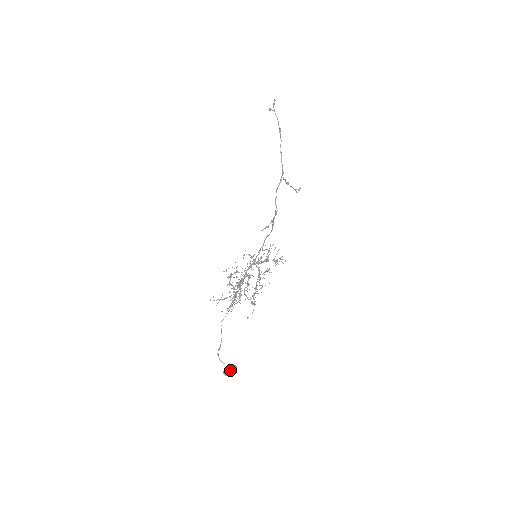
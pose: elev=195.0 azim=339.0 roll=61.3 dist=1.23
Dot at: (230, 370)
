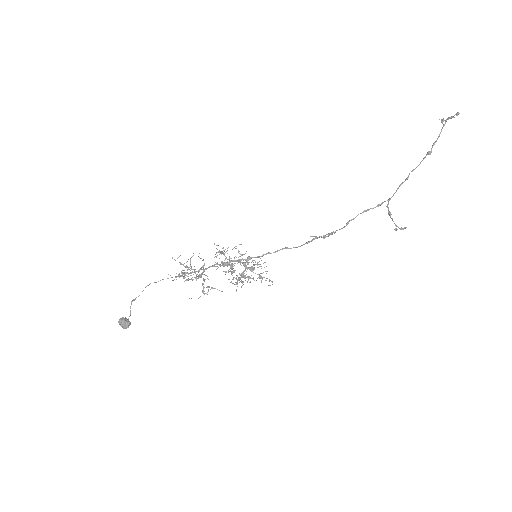
Dot at: (122, 323)
